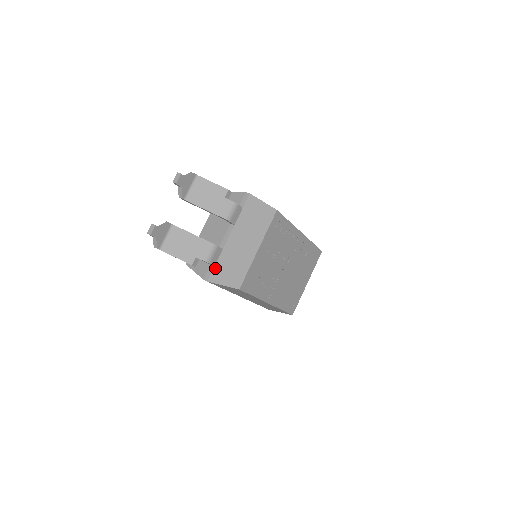
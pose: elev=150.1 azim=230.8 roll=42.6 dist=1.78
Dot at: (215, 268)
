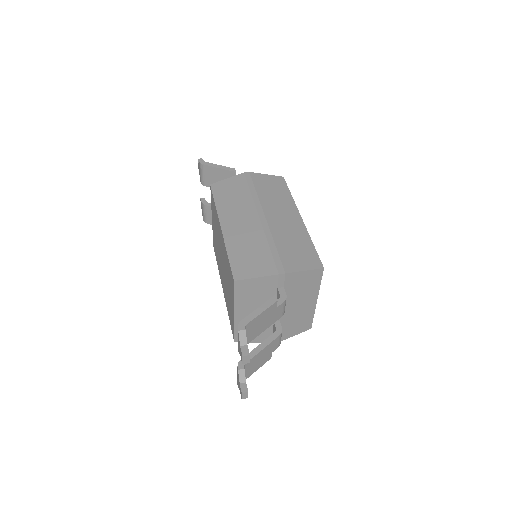
Dot at: occluded
